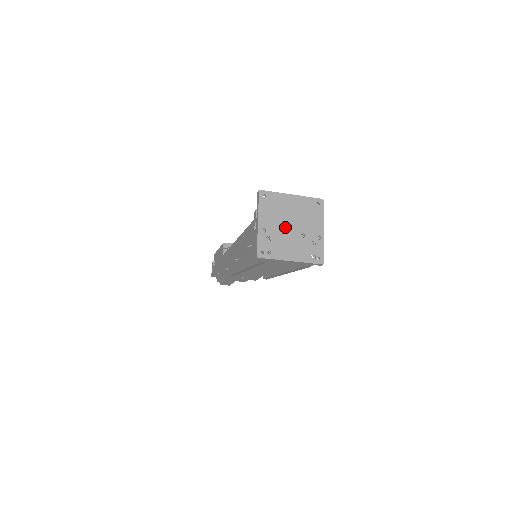
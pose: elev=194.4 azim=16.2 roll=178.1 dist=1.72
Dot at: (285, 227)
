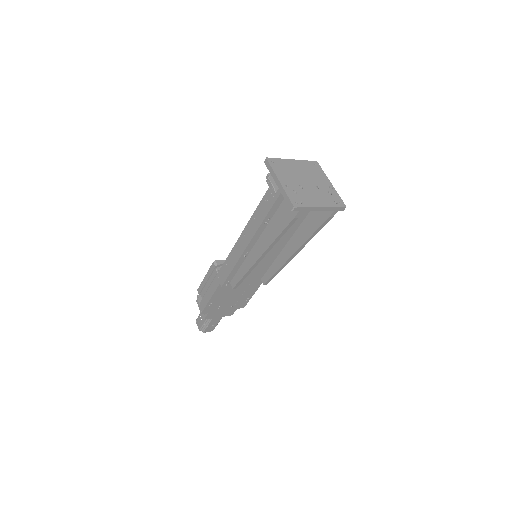
Dot at: (302, 183)
